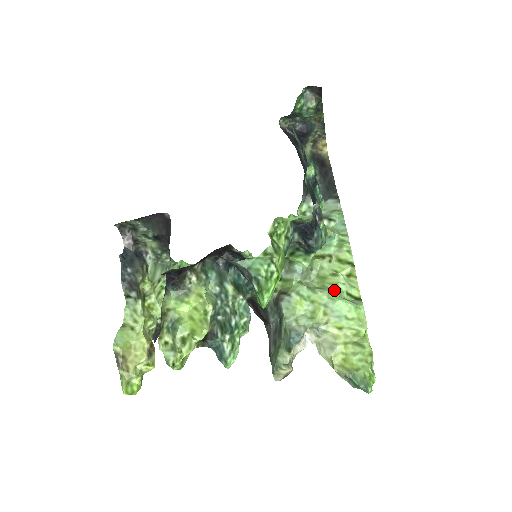
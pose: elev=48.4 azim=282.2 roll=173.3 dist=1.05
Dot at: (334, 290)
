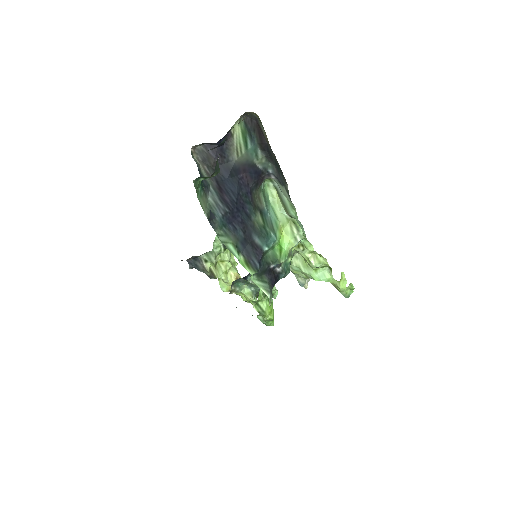
Dot at: (312, 270)
